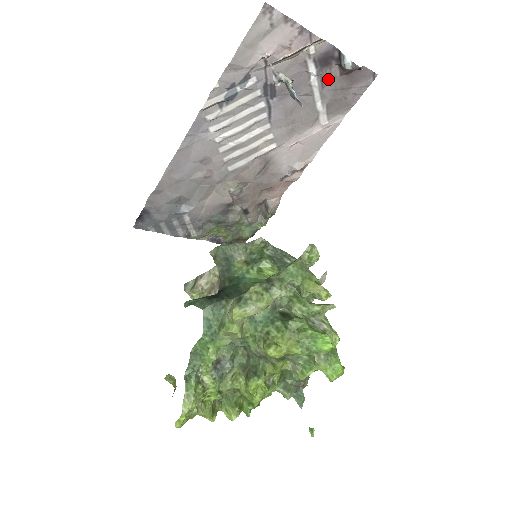
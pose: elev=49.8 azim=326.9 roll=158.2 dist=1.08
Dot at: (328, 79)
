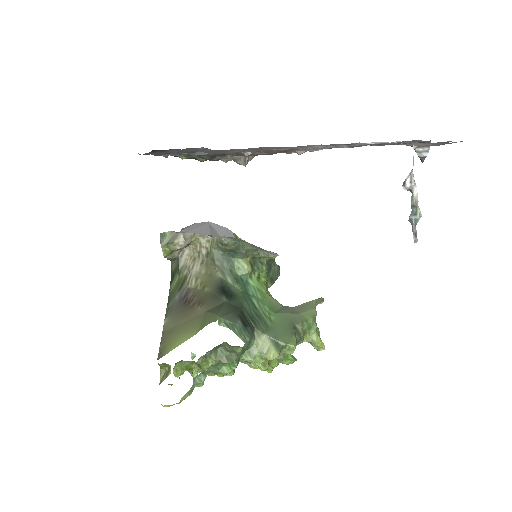
Dot at: (399, 143)
